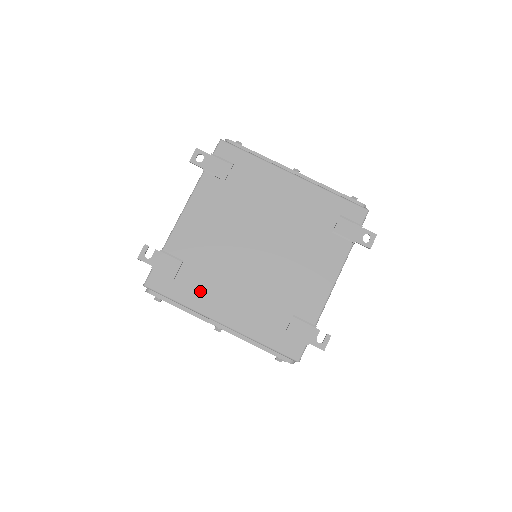
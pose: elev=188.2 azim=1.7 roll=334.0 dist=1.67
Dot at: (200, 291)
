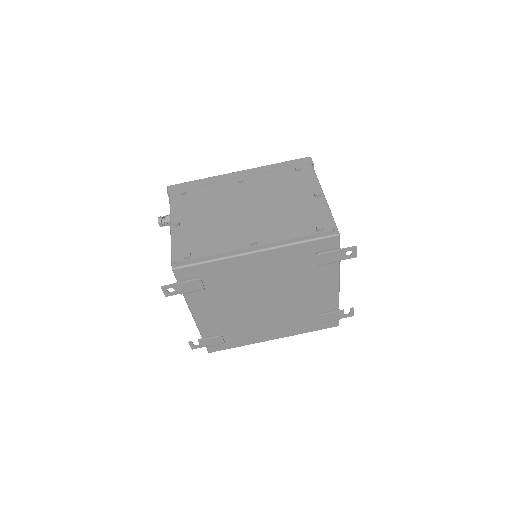
Dot at: (247, 337)
